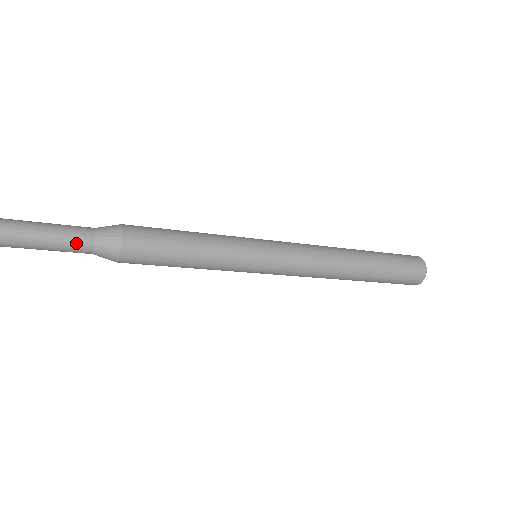
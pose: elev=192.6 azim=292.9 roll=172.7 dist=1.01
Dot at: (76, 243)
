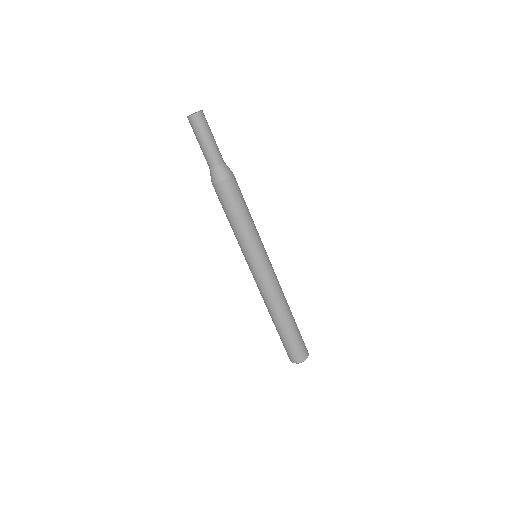
Dot at: (215, 155)
